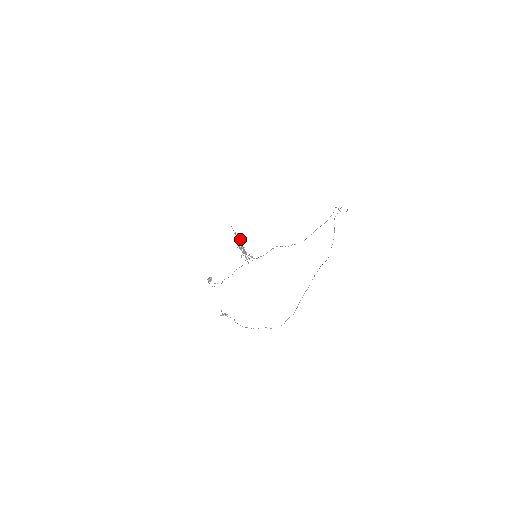
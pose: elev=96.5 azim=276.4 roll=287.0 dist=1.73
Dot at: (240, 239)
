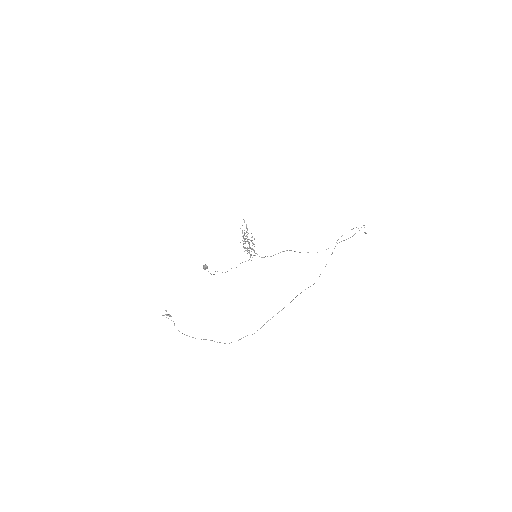
Dot at: (251, 233)
